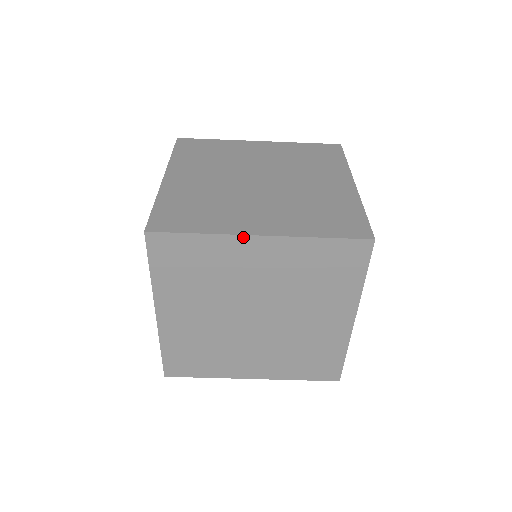
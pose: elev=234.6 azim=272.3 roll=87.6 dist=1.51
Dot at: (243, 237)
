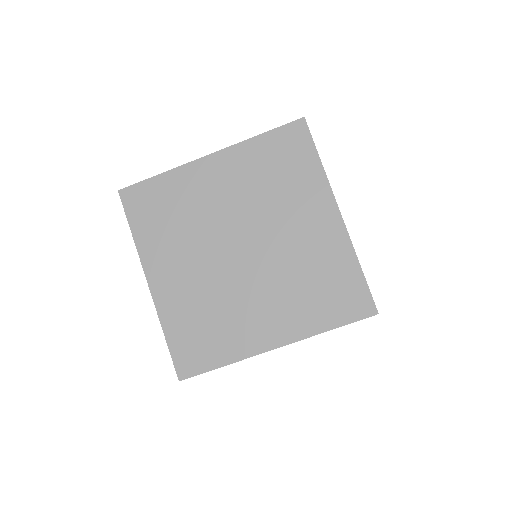
Dot at: (196, 162)
